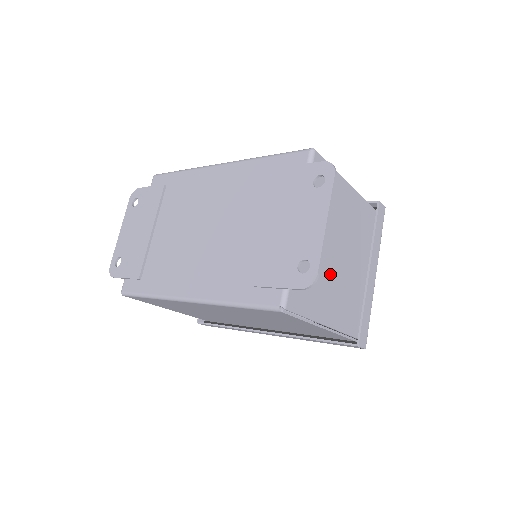
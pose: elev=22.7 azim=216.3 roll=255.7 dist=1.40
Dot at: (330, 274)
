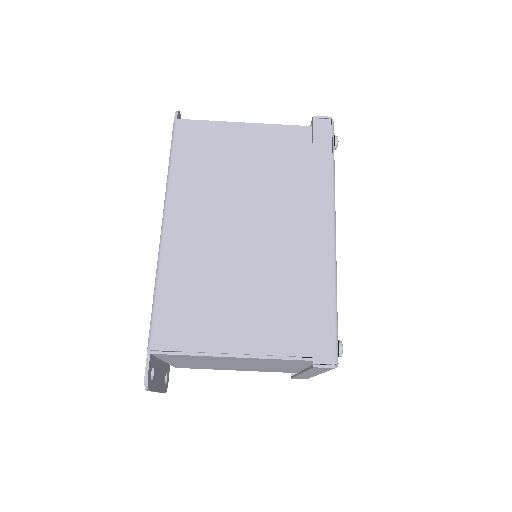
Dot at: occluded
